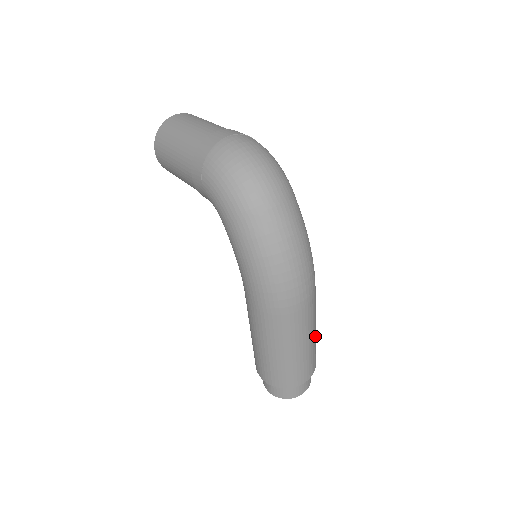
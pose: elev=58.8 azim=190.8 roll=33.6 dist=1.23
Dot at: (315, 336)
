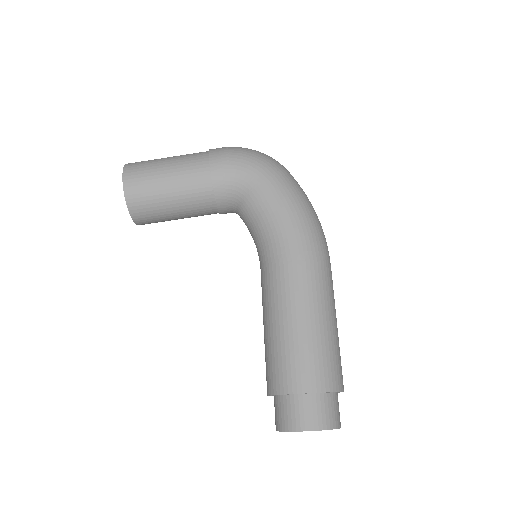
Dot at: occluded
